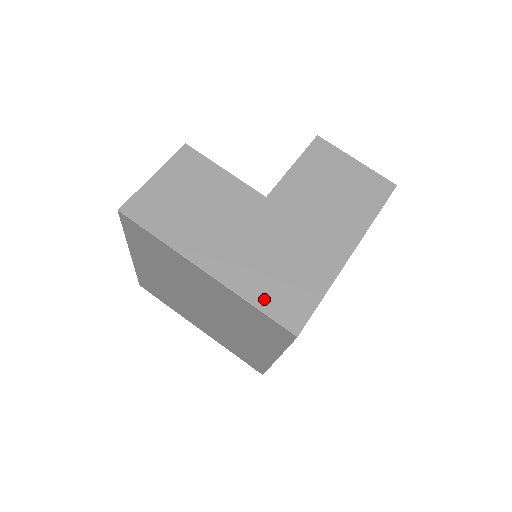
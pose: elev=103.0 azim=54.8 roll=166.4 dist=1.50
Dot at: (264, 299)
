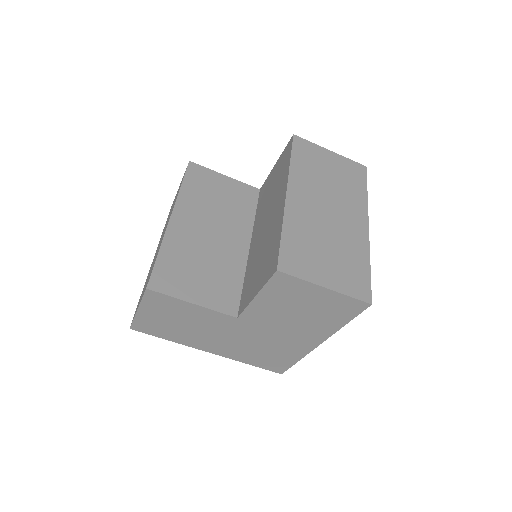
Dot at: (255, 362)
